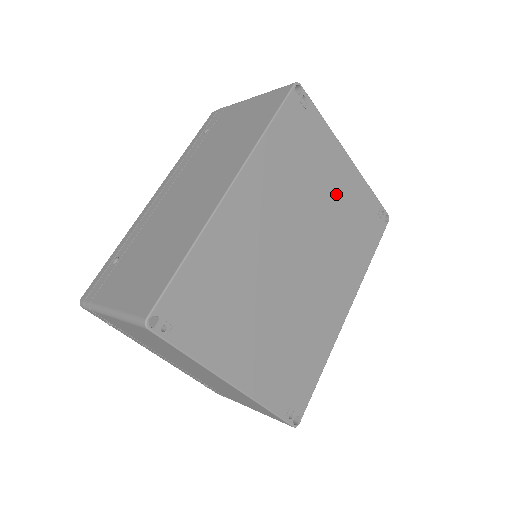
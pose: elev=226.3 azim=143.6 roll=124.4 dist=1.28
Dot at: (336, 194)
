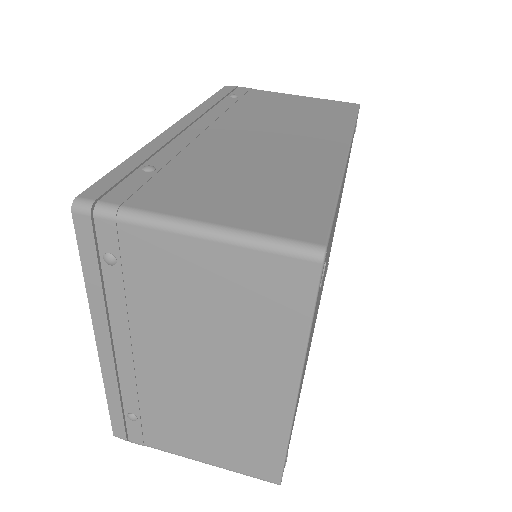
Dot at: occluded
